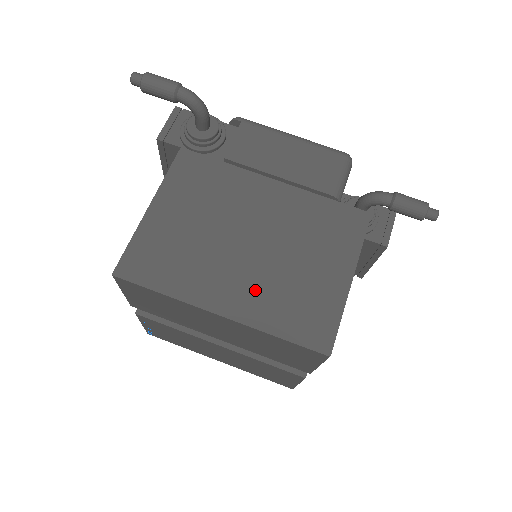
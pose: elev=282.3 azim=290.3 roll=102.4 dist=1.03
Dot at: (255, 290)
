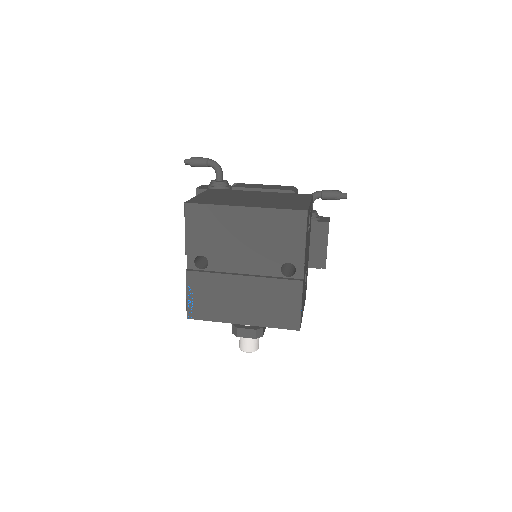
Dot at: (261, 203)
